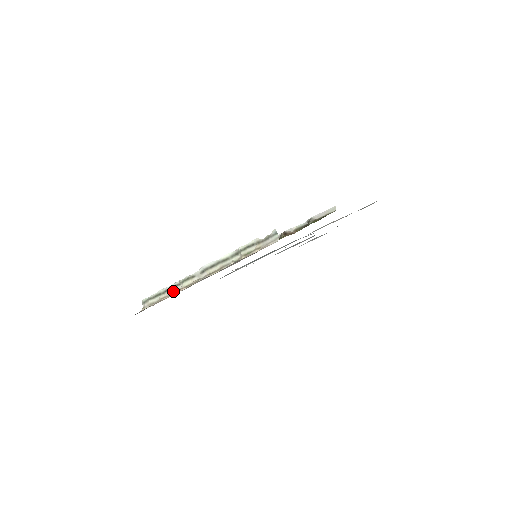
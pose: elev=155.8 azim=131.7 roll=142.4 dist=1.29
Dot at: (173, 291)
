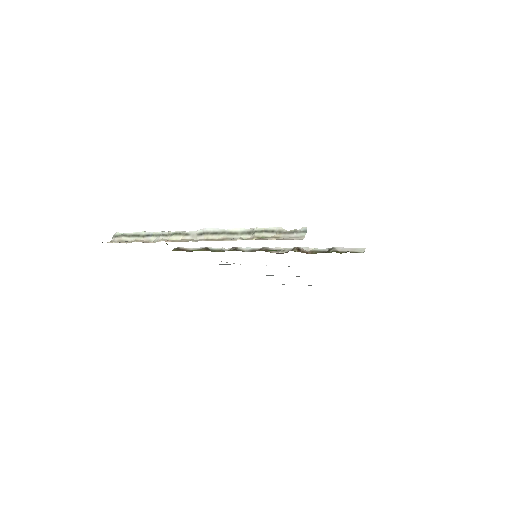
Dot at: (155, 239)
